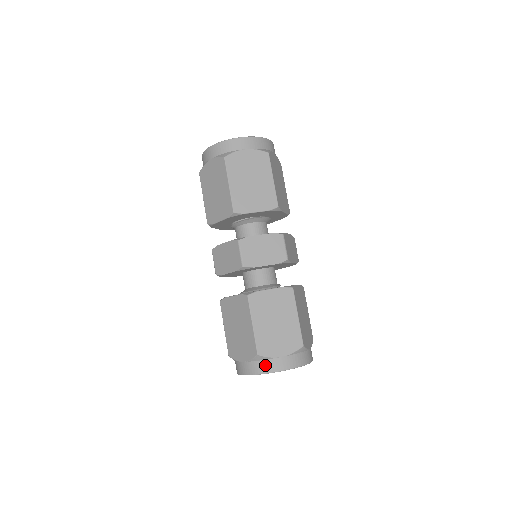
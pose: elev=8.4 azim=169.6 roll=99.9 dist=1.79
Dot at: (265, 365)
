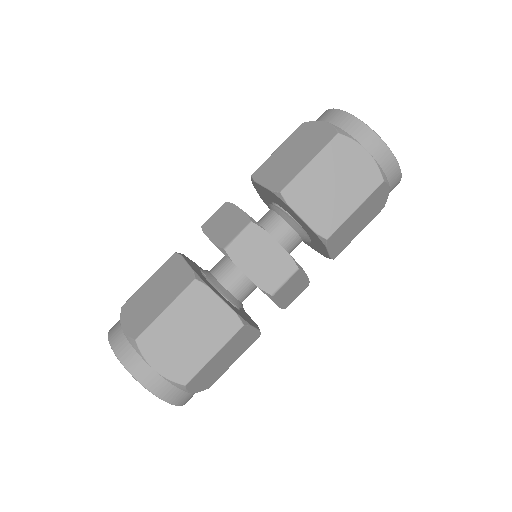
Dot at: (131, 357)
